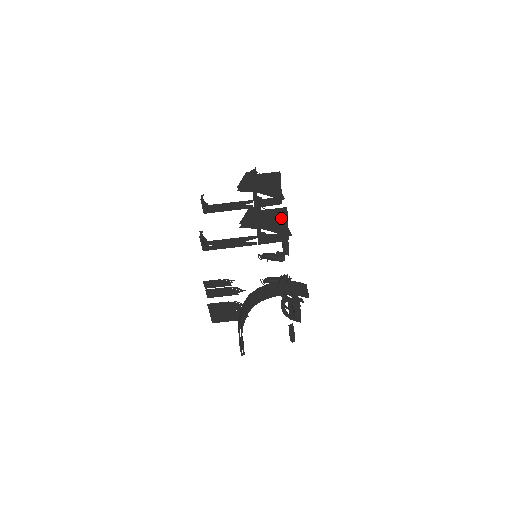
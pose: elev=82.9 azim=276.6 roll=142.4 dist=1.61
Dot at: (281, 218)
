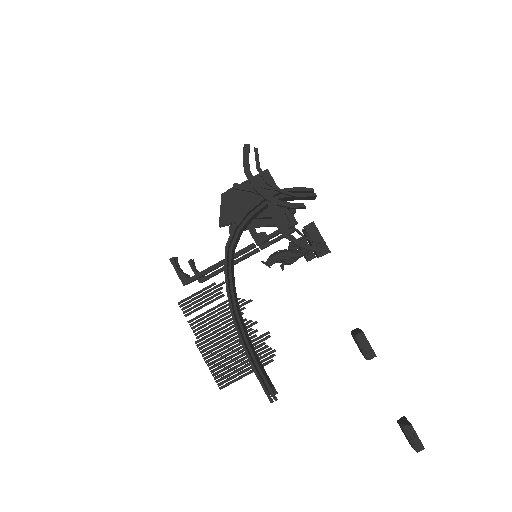
Dot at: (268, 190)
